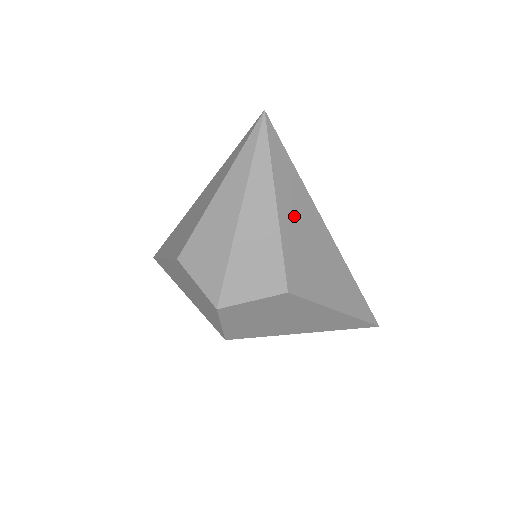
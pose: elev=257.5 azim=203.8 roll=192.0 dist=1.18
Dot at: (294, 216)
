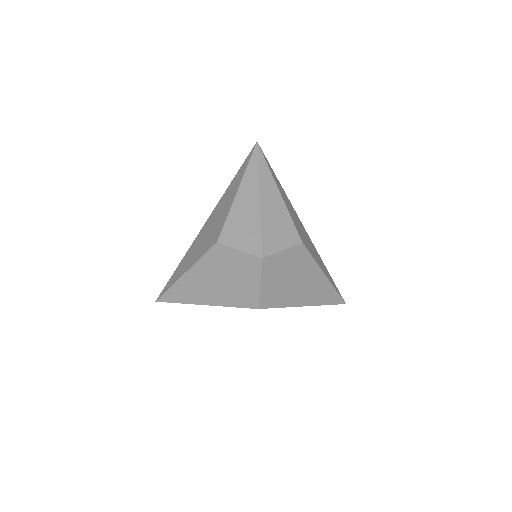
Dot at: (287, 203)
